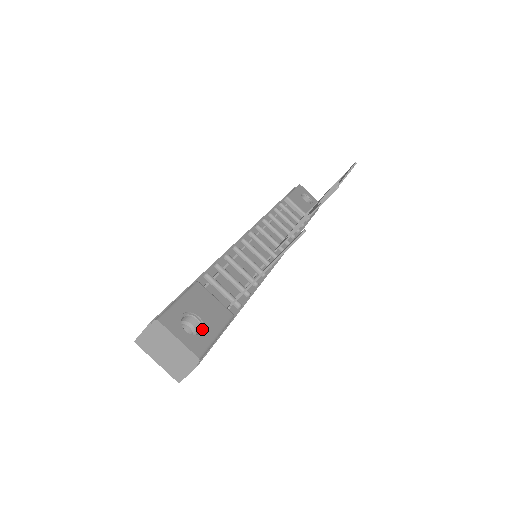
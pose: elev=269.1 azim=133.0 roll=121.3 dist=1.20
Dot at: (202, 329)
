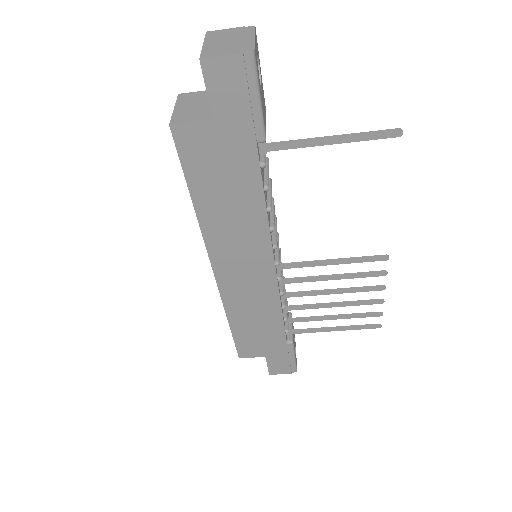
Dot at: occluded
